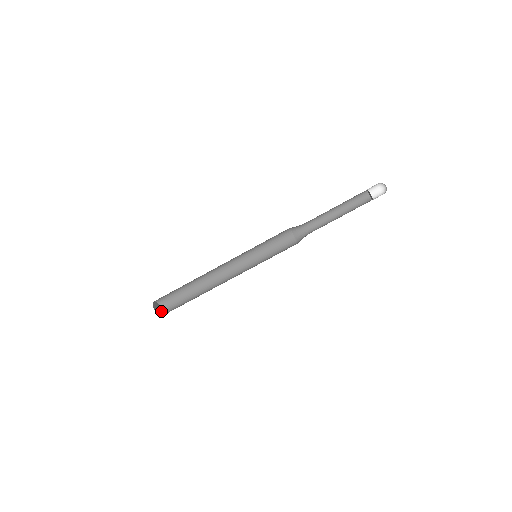
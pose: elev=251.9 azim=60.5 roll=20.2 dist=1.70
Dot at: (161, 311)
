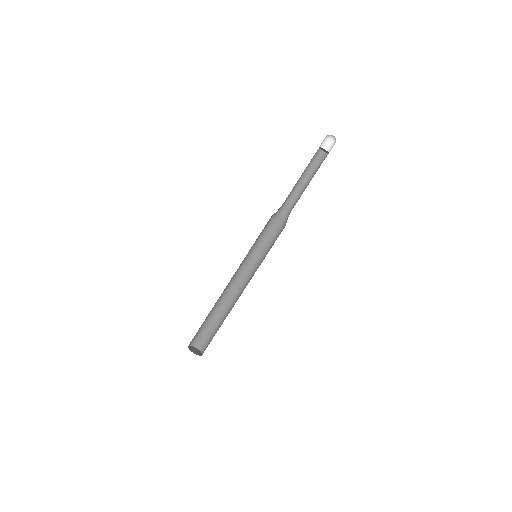
Dot at: (199, 351)
